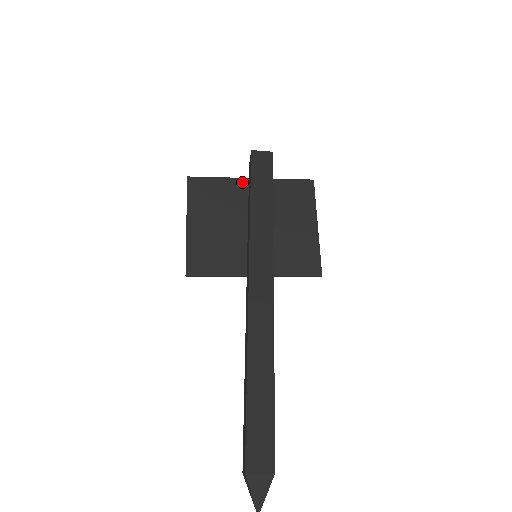
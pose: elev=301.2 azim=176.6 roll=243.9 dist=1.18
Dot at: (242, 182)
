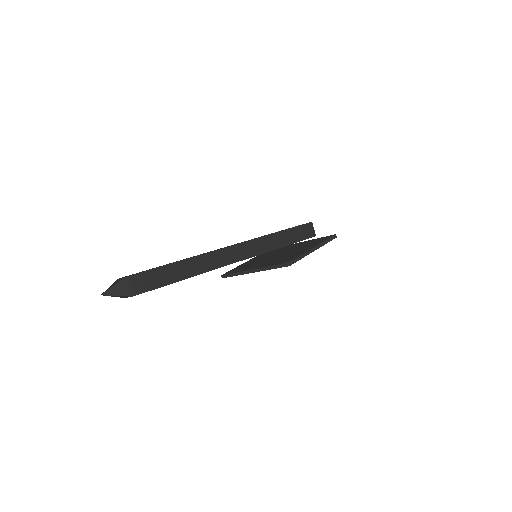
Dot at: occluded
